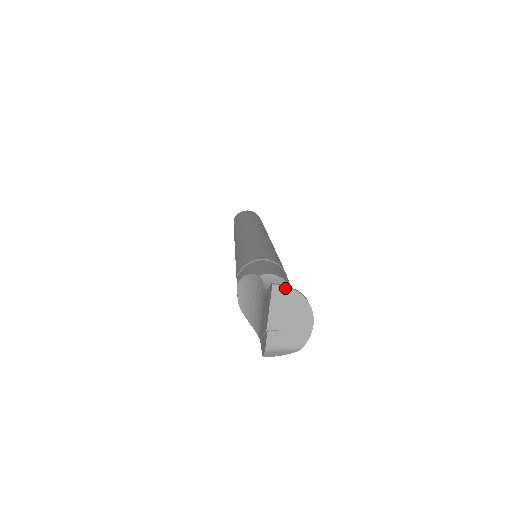
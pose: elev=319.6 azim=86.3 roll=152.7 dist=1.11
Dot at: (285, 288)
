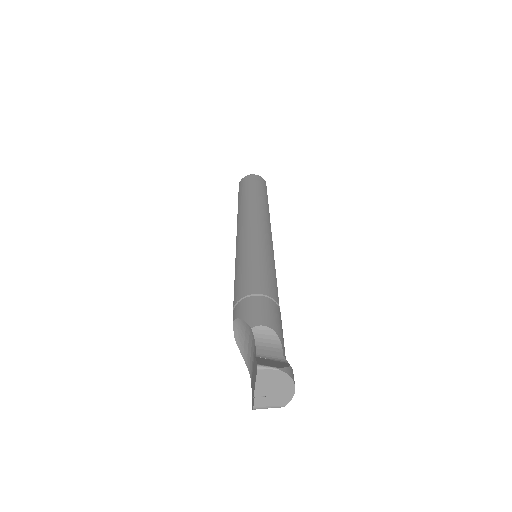
Dot at: (269, 369)
